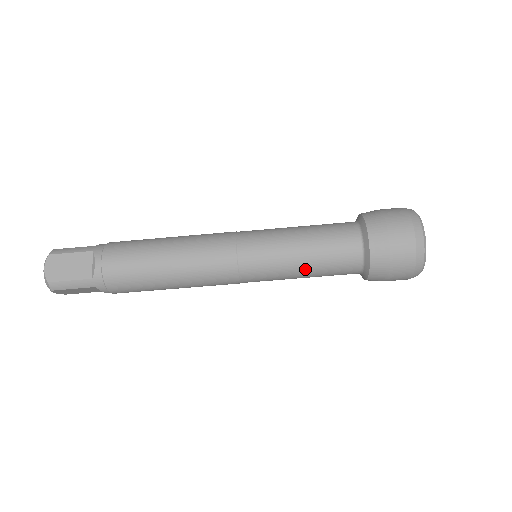
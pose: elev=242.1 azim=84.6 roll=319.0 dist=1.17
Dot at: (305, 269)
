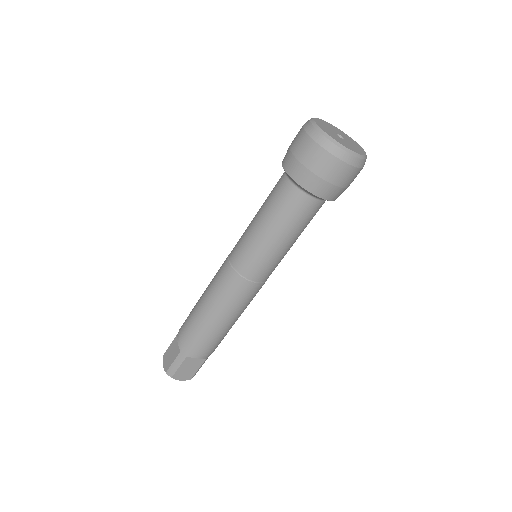
Dot at: (297, 238)
